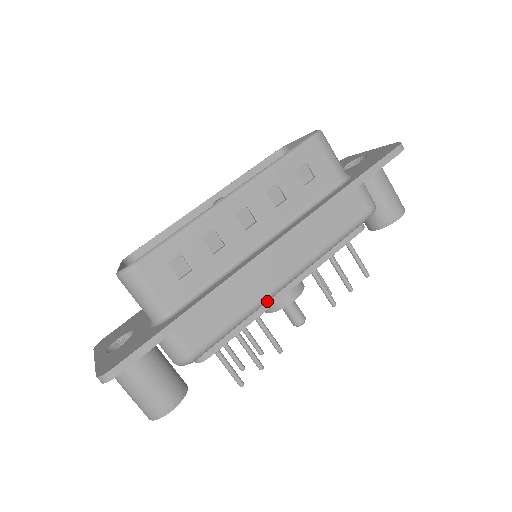
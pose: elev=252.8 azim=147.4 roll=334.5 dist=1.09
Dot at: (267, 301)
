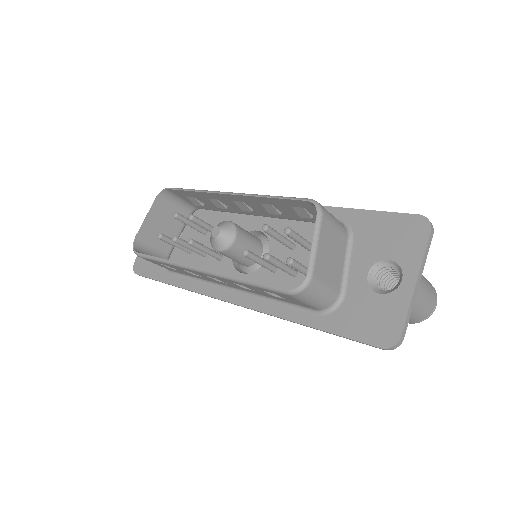
Dot at: occluded
